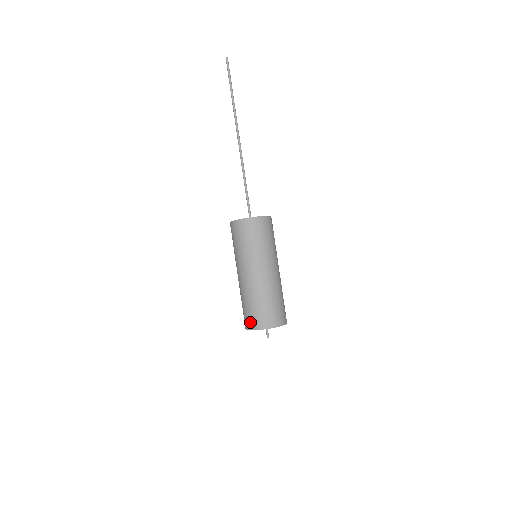
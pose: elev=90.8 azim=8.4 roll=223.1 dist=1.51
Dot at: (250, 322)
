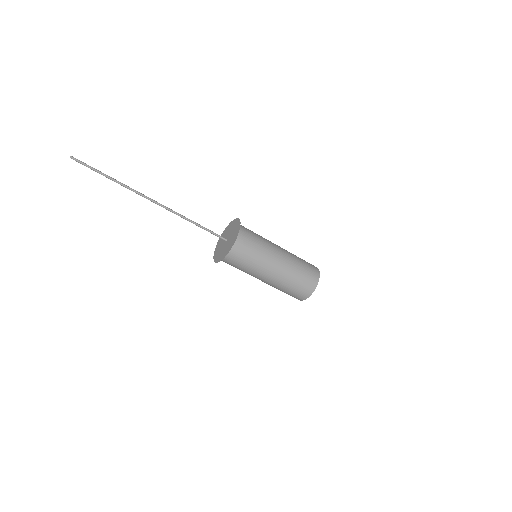
Dot at: occluded
